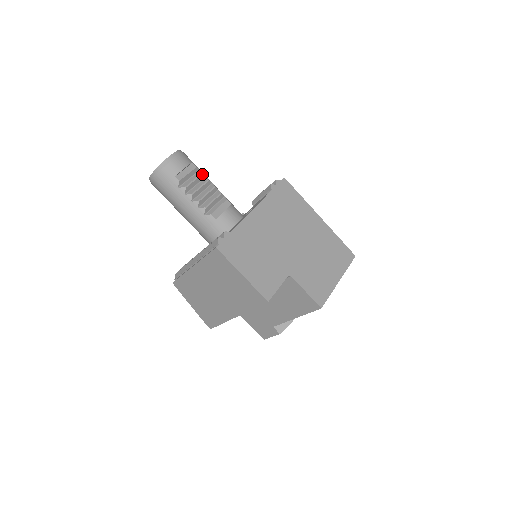
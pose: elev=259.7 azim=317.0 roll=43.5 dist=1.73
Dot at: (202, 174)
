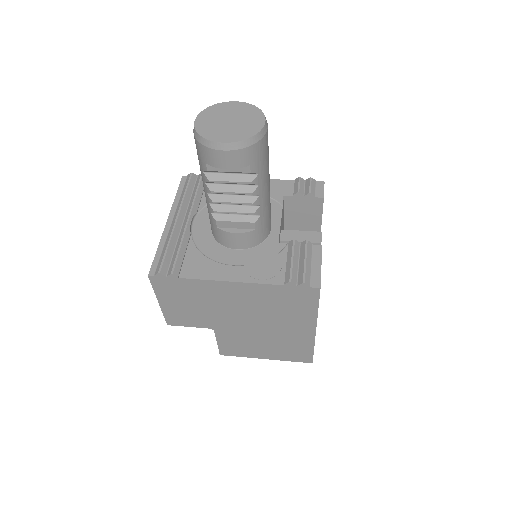
Dot at: (251, 183)
